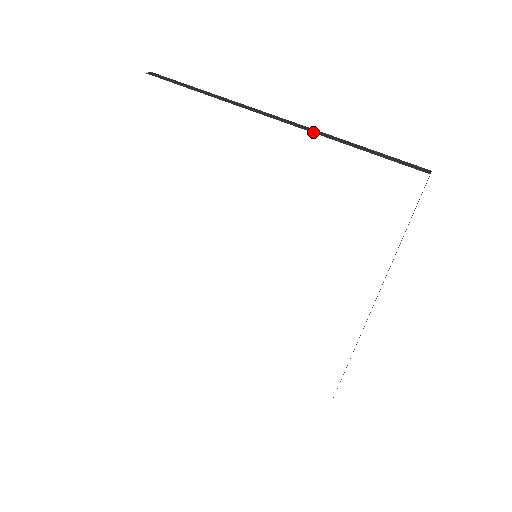
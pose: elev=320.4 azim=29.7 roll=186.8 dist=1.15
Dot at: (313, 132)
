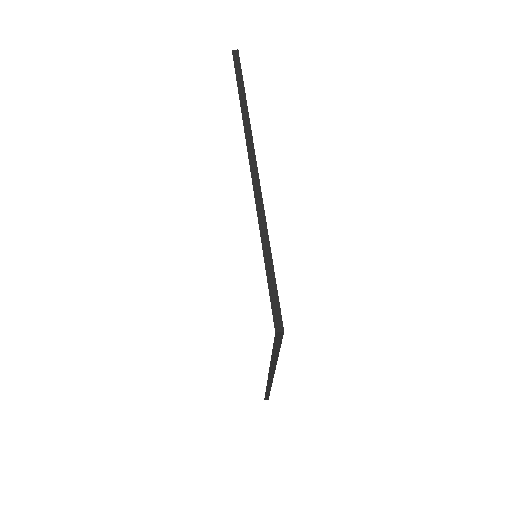
Dot at: (257, 208)
